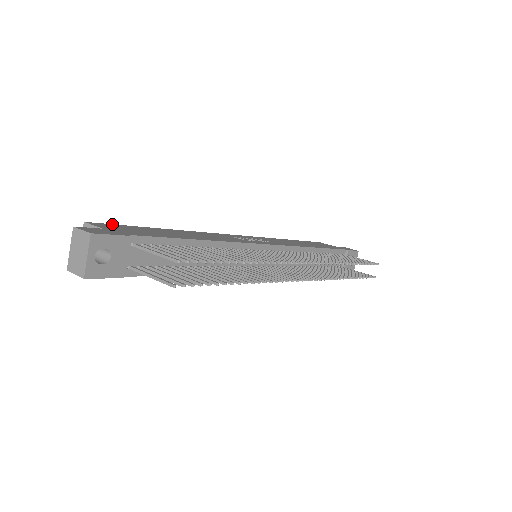
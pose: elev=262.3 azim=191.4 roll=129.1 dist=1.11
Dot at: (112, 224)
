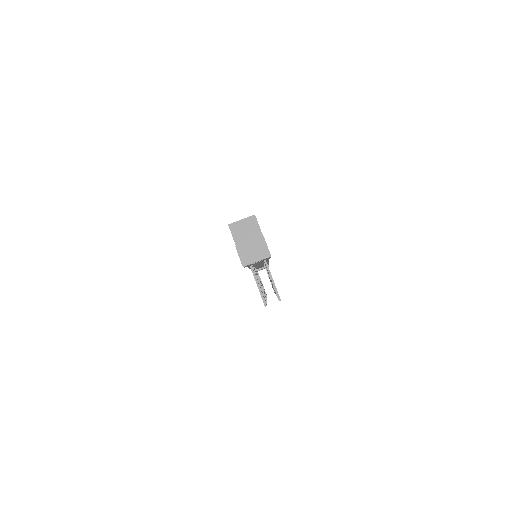
Dot at: occluded
